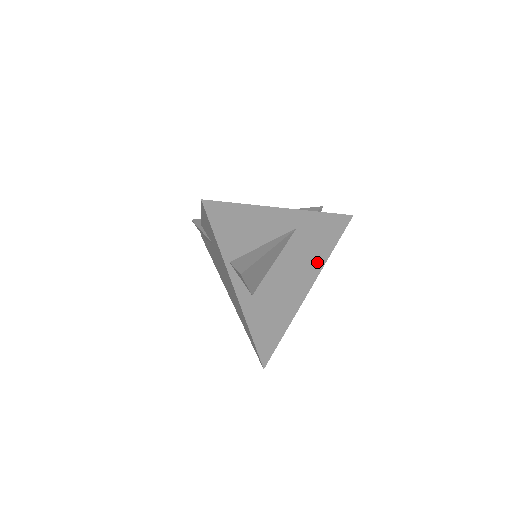
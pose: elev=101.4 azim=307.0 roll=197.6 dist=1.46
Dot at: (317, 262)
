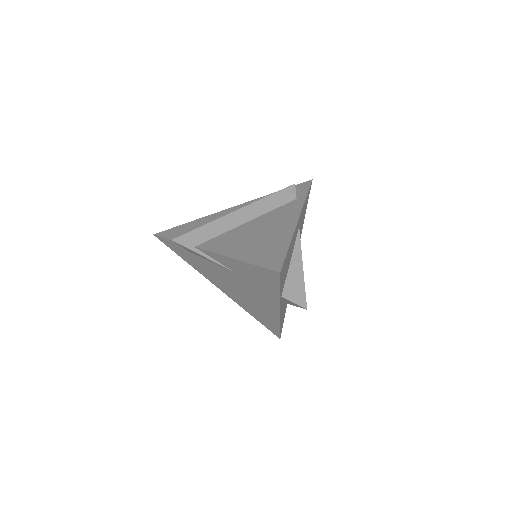
Dot at: occluded
